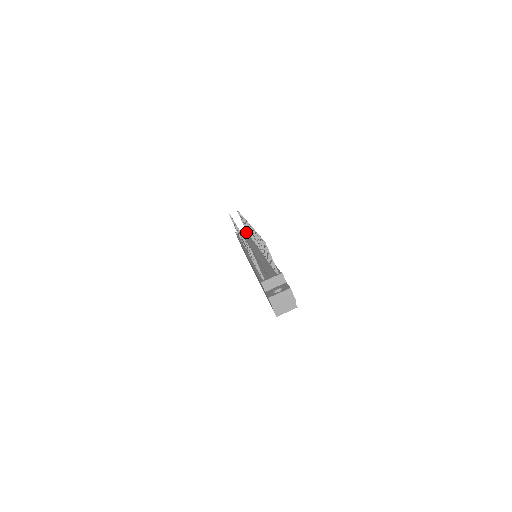
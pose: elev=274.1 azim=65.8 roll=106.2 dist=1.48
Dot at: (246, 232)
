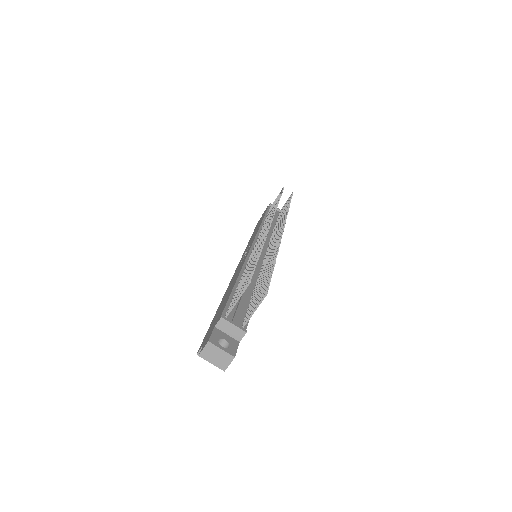
Dot at: (277, 216)
